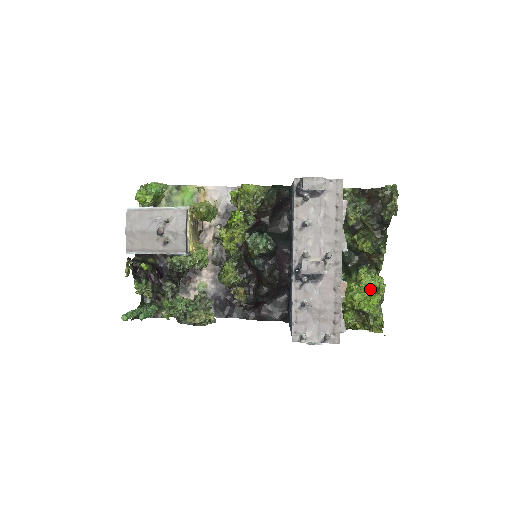
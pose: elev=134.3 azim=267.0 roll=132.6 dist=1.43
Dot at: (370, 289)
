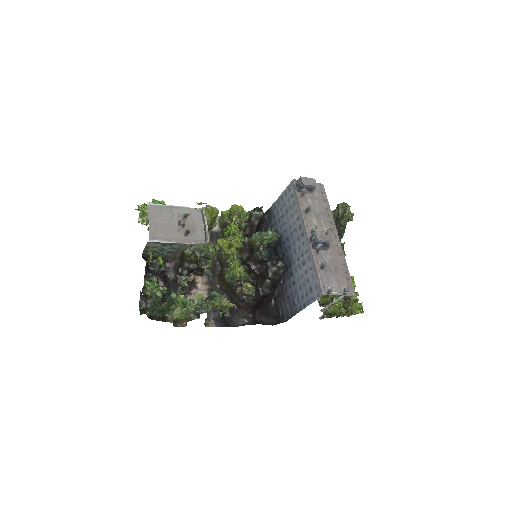
Dot at: occluded
